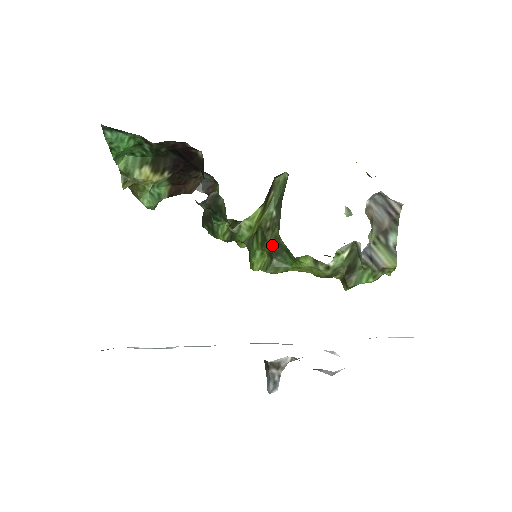
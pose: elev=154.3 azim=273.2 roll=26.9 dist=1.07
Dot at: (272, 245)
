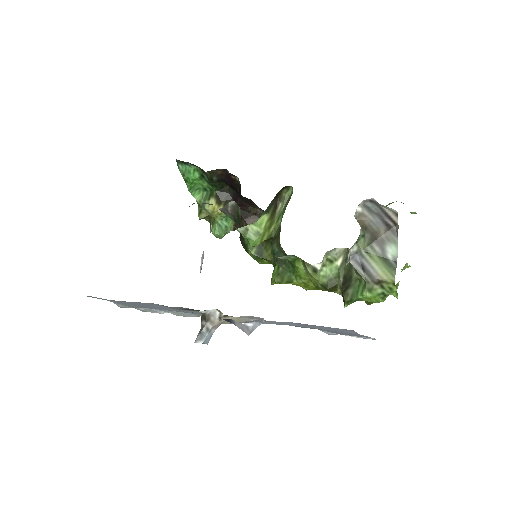
Dot at: (276, 251)
